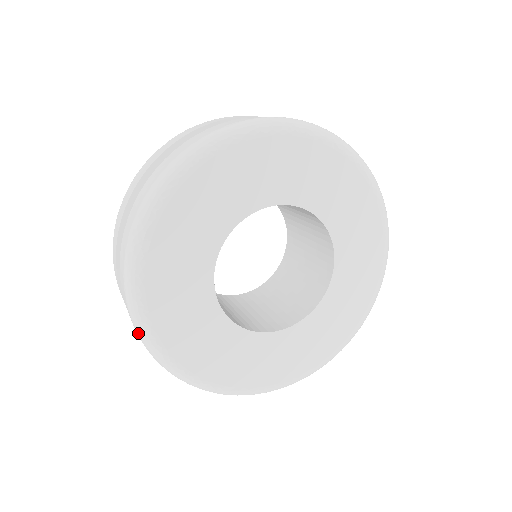
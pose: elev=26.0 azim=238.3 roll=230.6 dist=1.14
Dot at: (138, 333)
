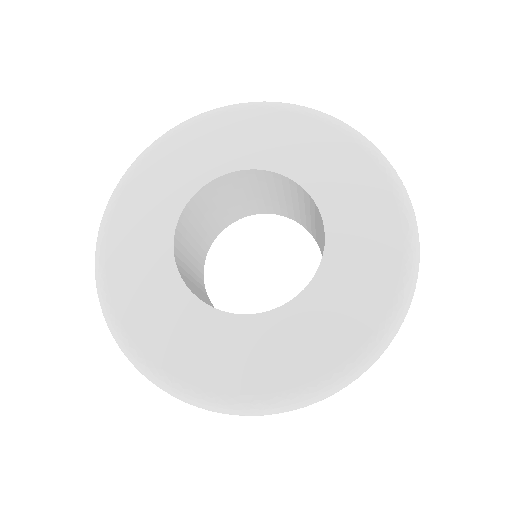
Dot at: (124, 354)
